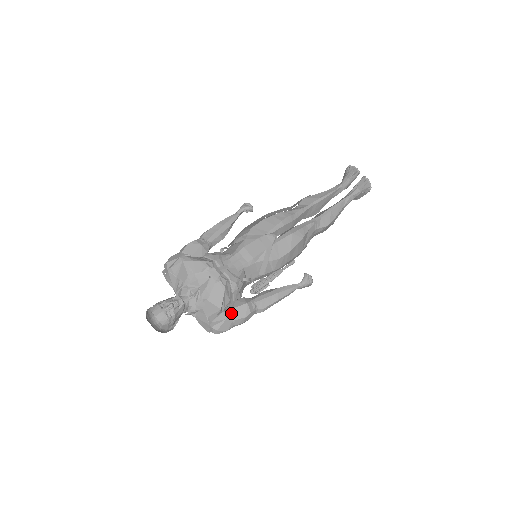
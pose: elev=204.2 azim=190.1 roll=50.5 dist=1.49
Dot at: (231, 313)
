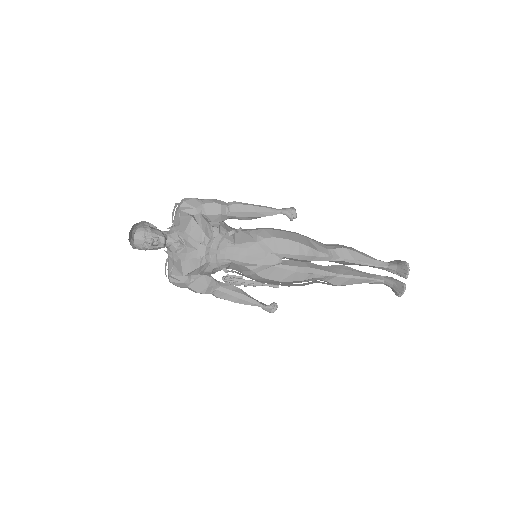
Dot at: (191, 281)
